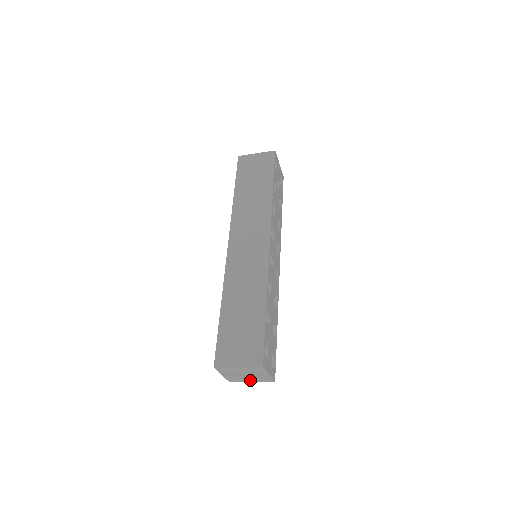
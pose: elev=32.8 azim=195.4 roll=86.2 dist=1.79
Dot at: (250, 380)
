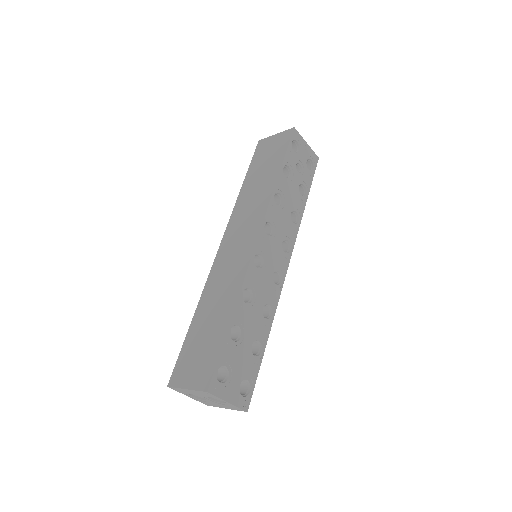
Dot at: (222, 406)
